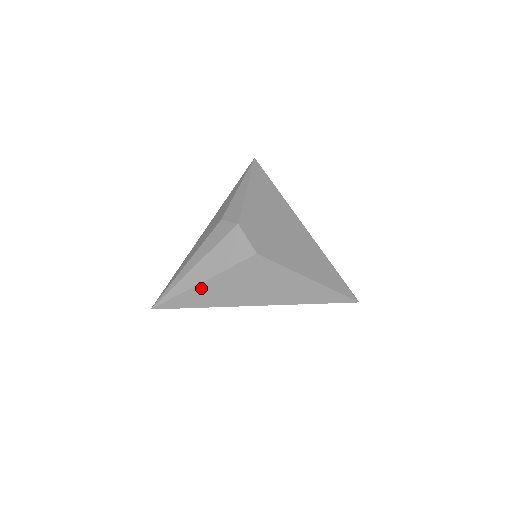
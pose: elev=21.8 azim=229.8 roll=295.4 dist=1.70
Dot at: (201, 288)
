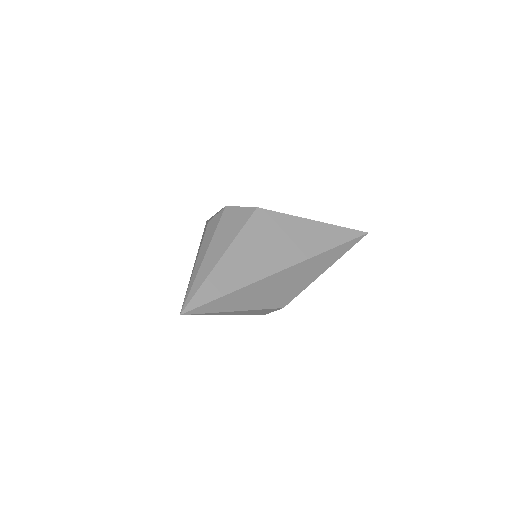
Dot at: (223, 265)
